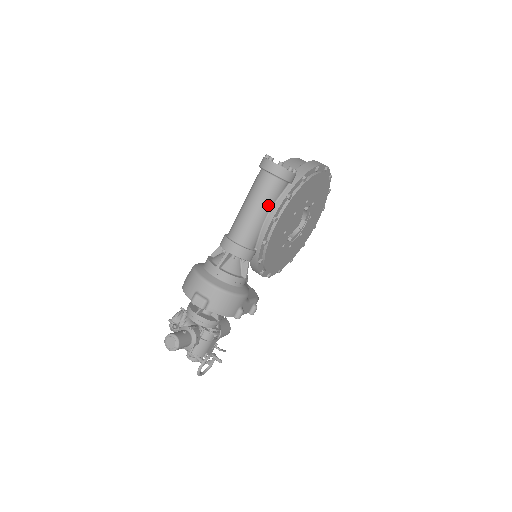
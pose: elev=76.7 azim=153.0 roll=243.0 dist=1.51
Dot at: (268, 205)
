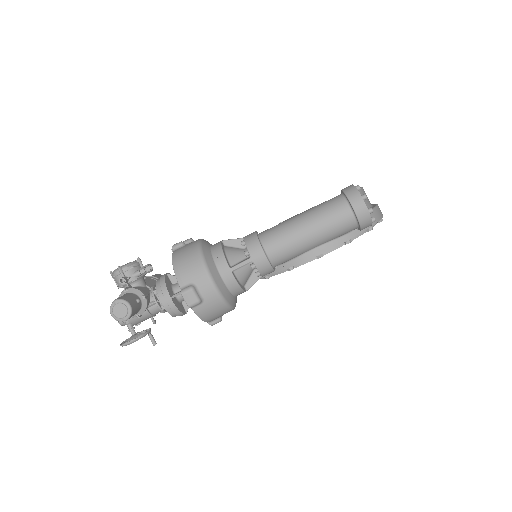
Dot at: (326, 240)
